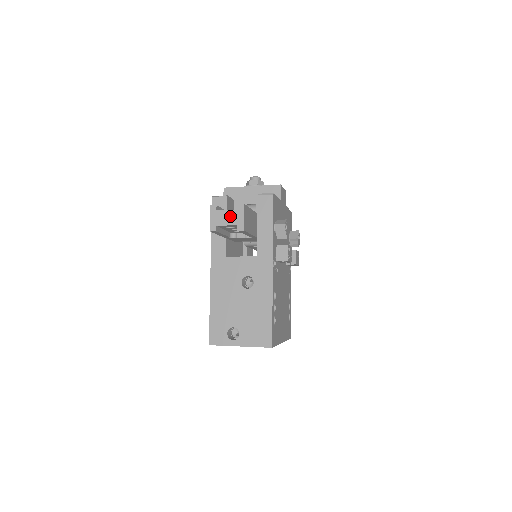
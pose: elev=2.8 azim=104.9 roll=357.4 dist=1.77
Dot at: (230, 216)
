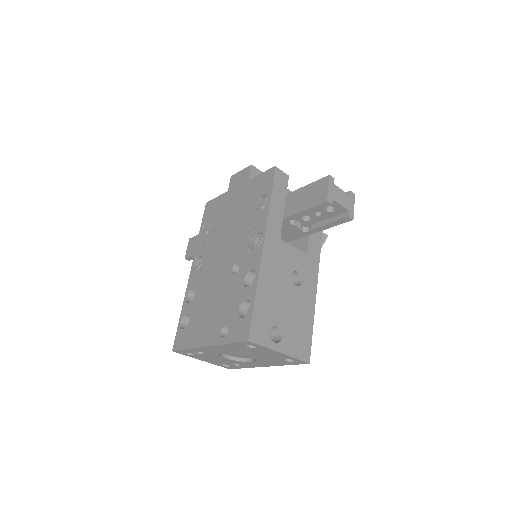
Dot at: (344, 198)
